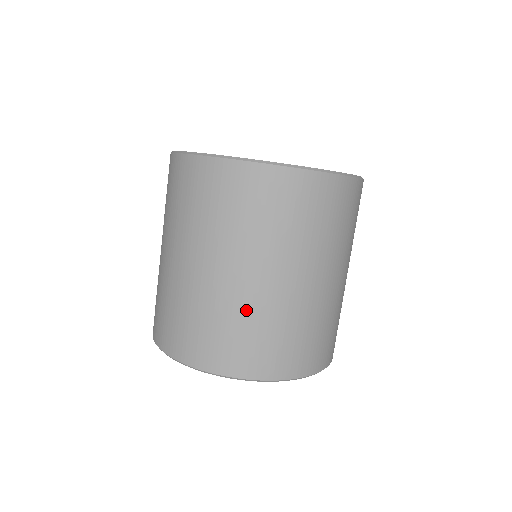
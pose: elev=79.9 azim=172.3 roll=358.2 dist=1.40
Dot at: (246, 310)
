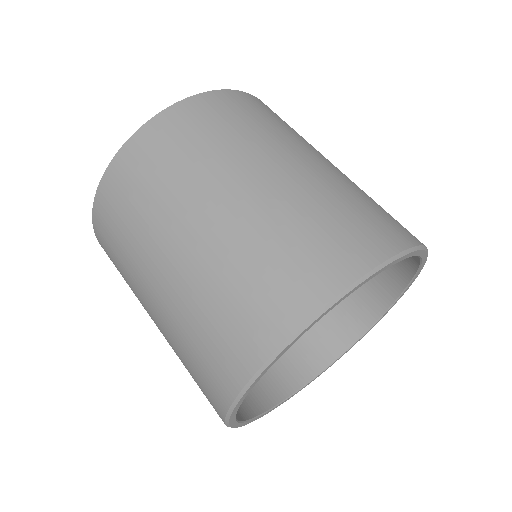
Dot at: (331, 188)
